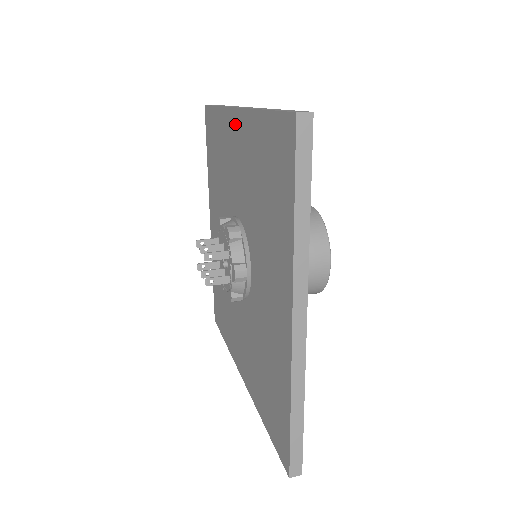
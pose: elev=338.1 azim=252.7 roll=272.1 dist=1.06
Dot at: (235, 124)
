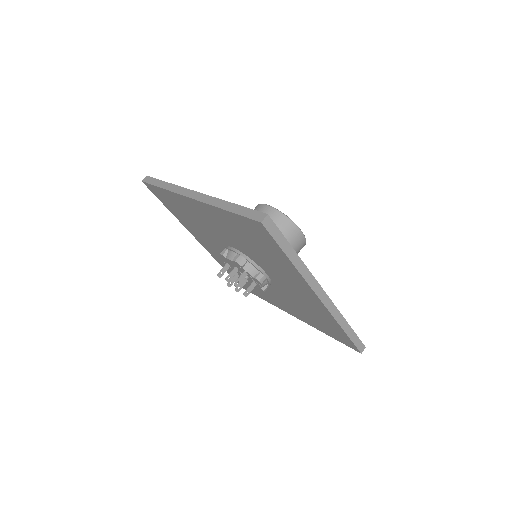
Dot at: (196, 205)
